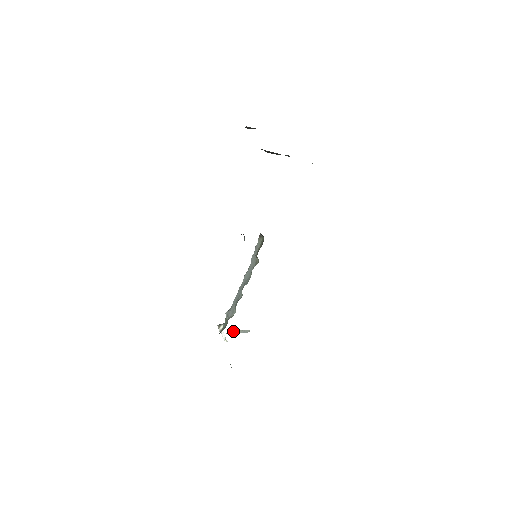
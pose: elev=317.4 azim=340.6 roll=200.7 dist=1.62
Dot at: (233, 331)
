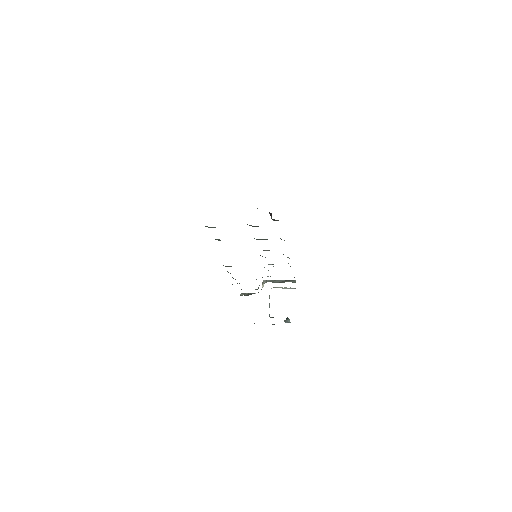
Dot at: (278, 287)
